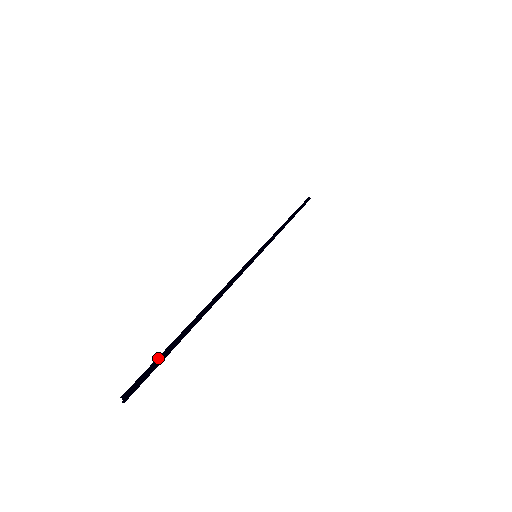
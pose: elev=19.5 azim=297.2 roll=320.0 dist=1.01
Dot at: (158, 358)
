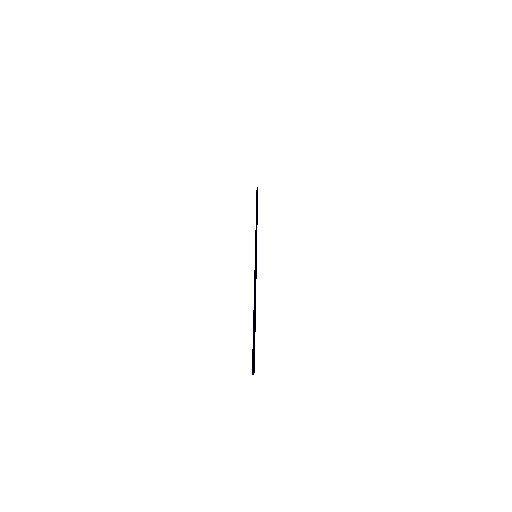
Dot at: occluded
